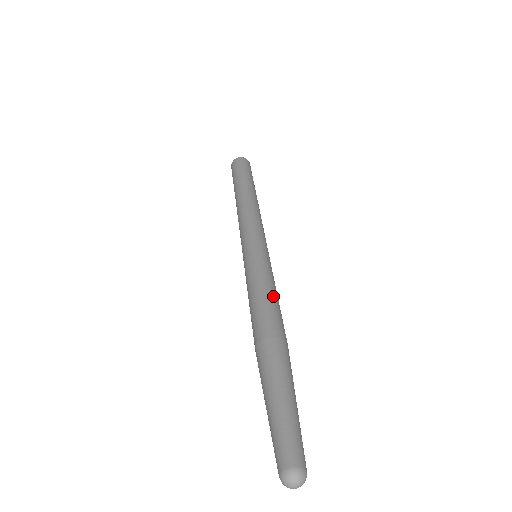
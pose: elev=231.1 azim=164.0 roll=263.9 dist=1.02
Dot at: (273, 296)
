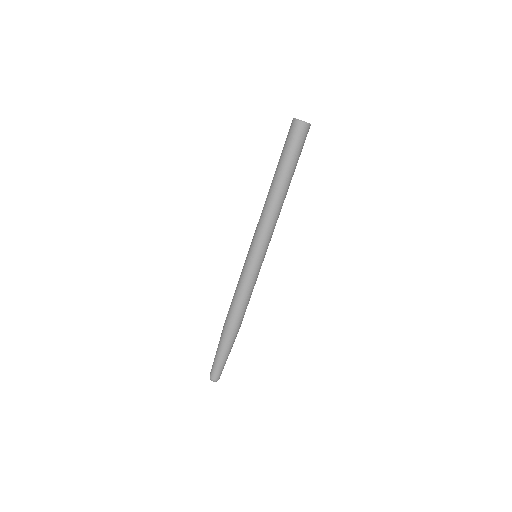
Dot at: (241, 301)
